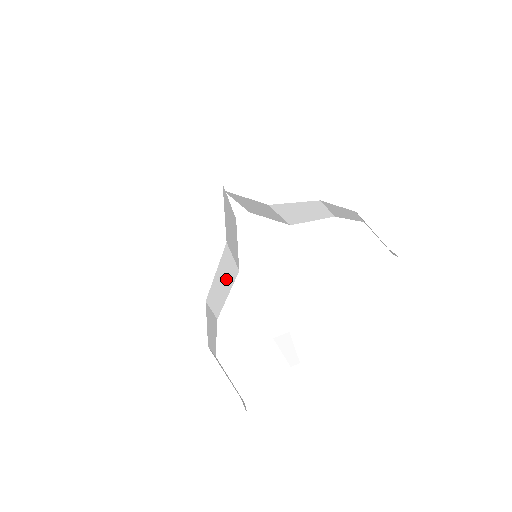
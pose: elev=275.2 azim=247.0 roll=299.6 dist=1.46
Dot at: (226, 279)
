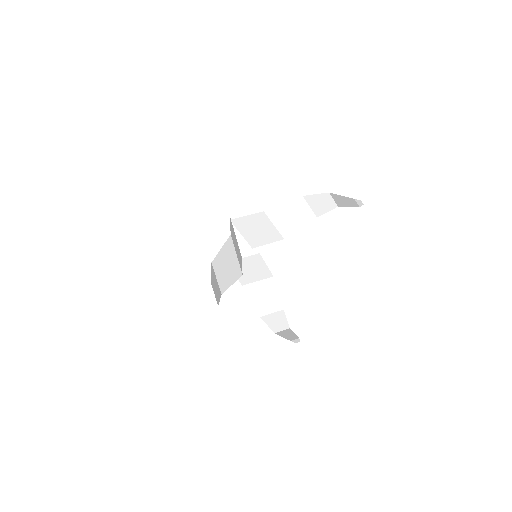
Dot at: (230, 267)
